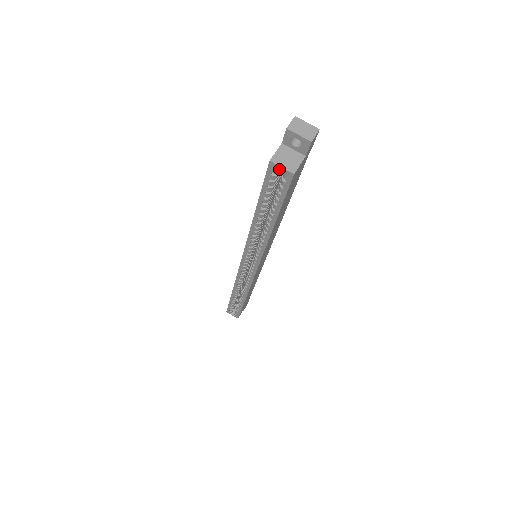
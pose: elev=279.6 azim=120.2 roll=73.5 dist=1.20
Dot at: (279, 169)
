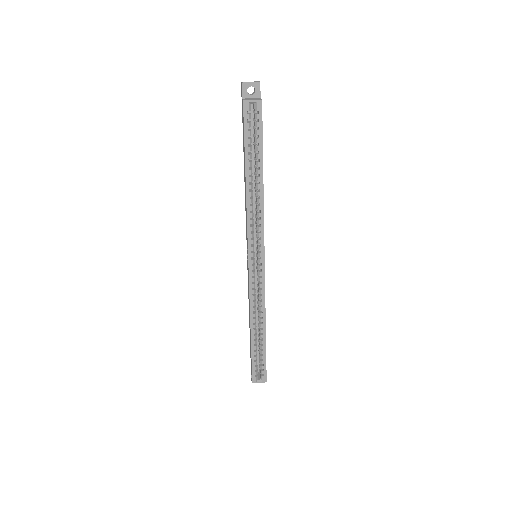
Dot at: (250, 108)
